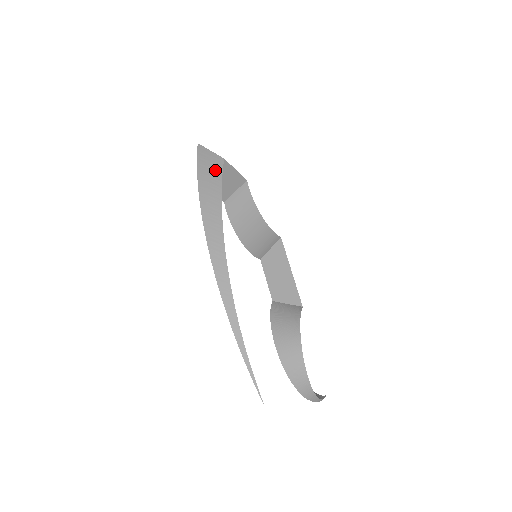
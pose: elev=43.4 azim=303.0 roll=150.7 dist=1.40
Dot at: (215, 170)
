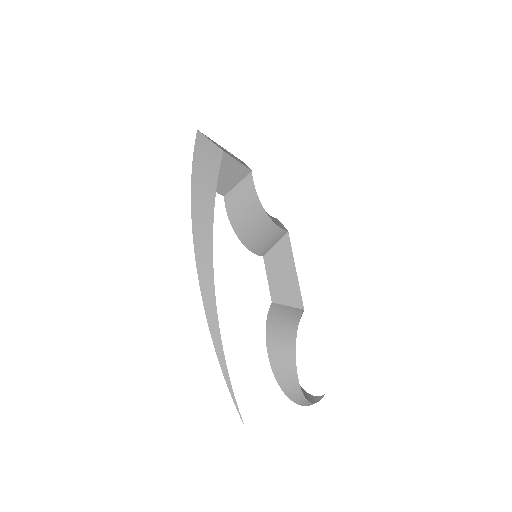
Dot at: (212, 166)
